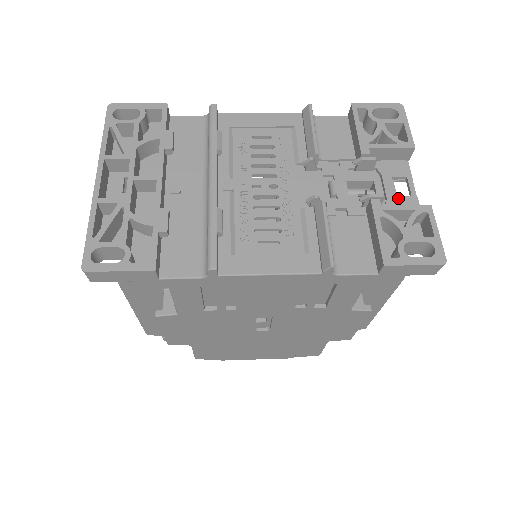
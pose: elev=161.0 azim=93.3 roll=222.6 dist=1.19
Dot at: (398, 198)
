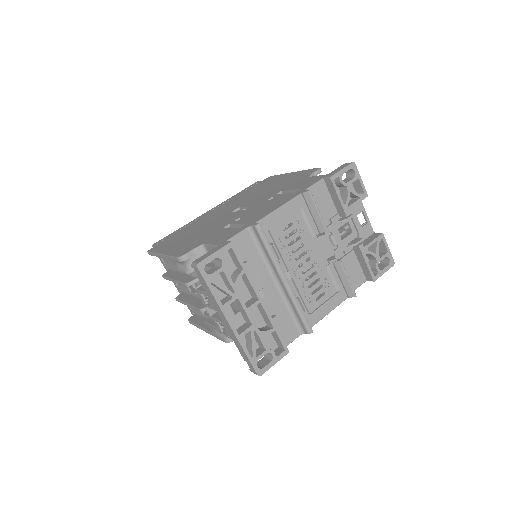
Dot at: (363, 229)
